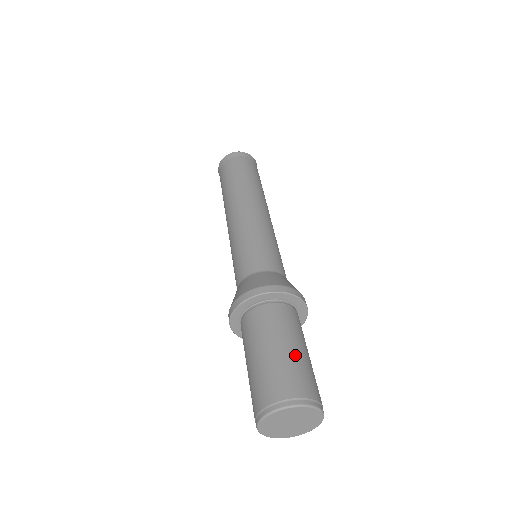
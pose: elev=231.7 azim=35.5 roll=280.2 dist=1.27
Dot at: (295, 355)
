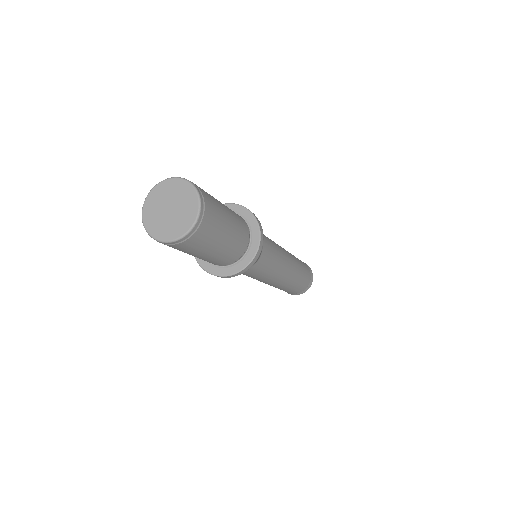
Dot at: occluded
